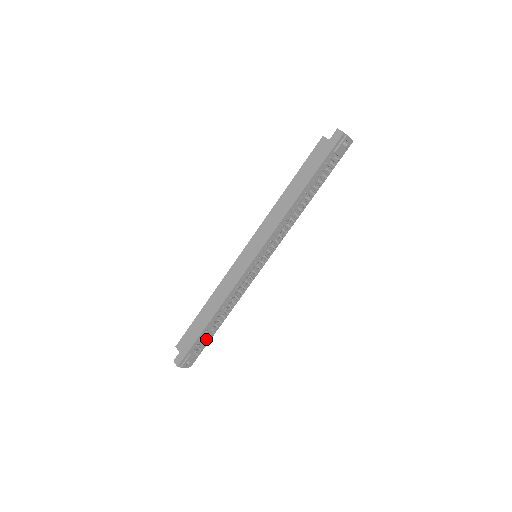
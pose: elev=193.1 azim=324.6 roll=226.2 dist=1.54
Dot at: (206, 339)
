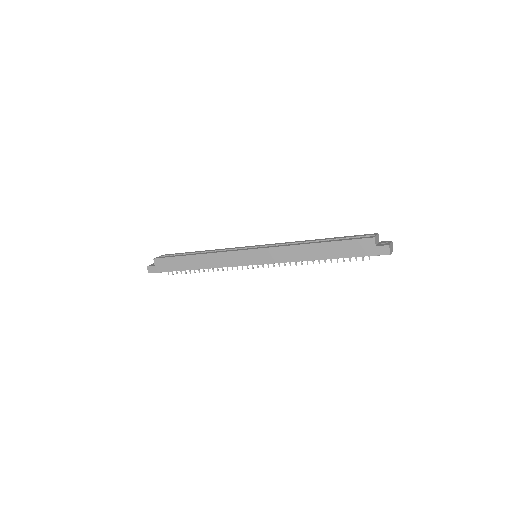
Dot at: (181, 271)
